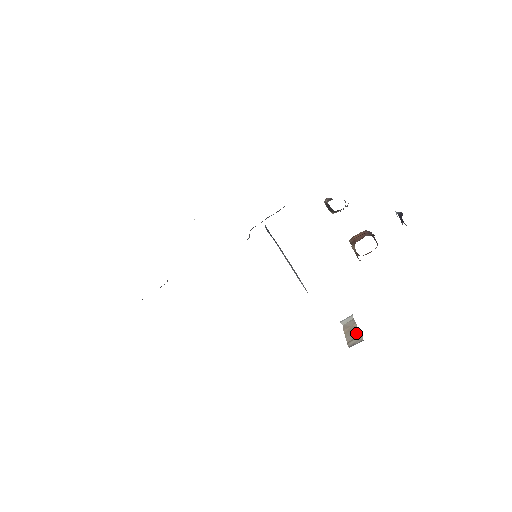
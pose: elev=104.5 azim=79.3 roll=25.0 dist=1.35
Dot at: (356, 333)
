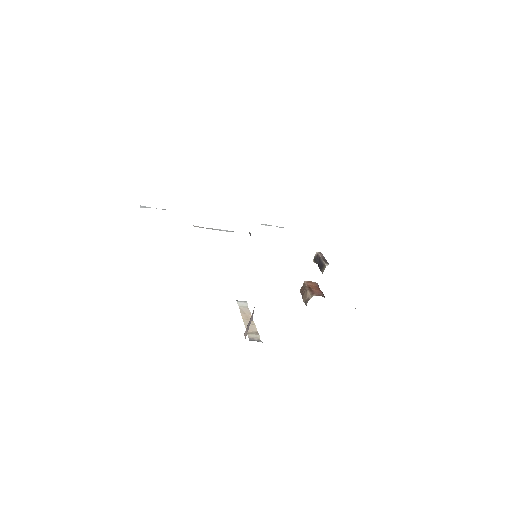
Dot at: (254, 328)
